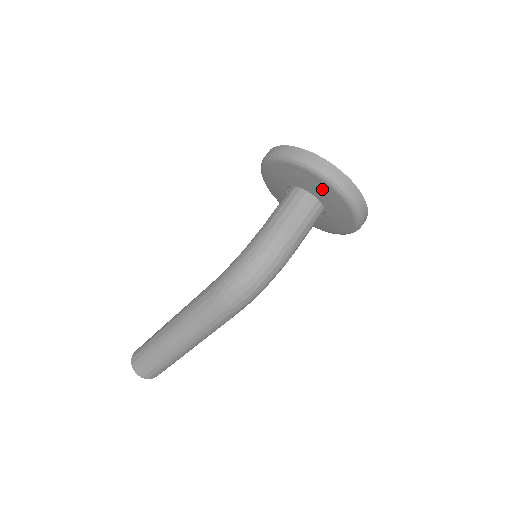
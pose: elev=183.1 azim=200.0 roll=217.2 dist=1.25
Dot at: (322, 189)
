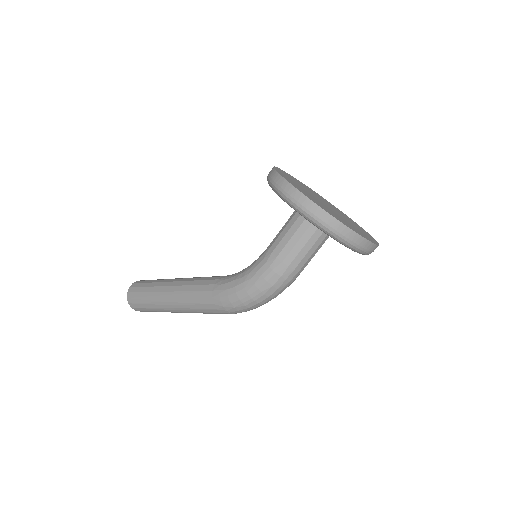
Dot at: occluded
